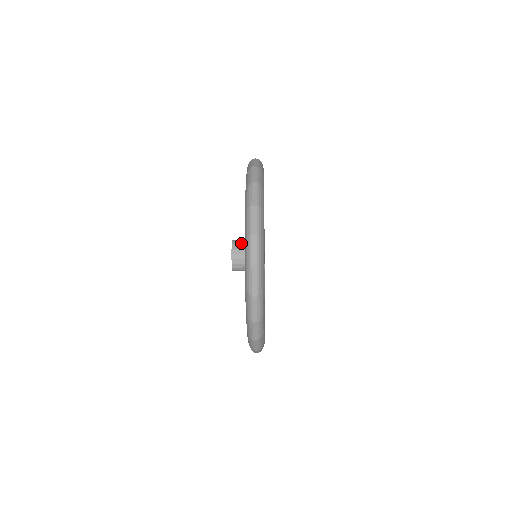
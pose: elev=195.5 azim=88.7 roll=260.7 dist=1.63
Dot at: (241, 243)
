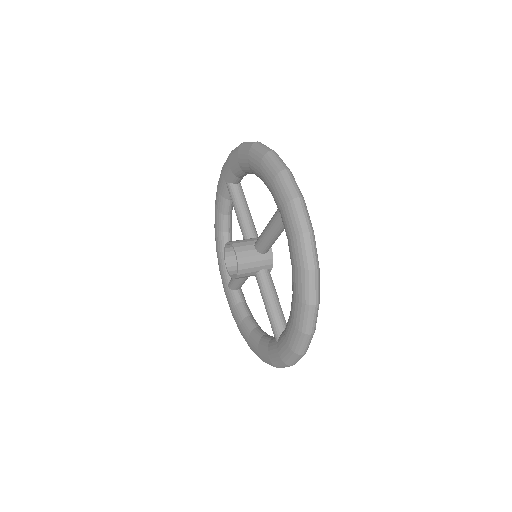
Dot at: (248, 272)
